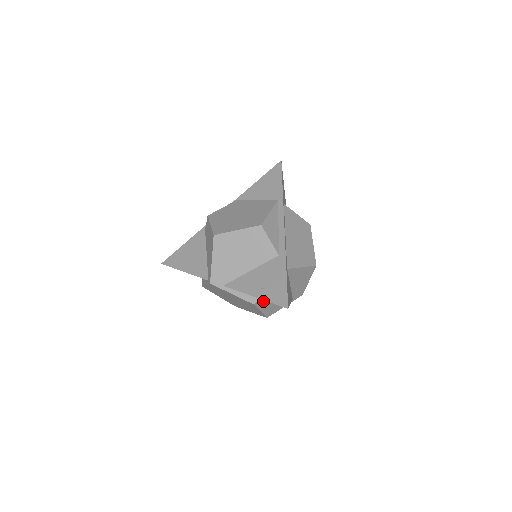
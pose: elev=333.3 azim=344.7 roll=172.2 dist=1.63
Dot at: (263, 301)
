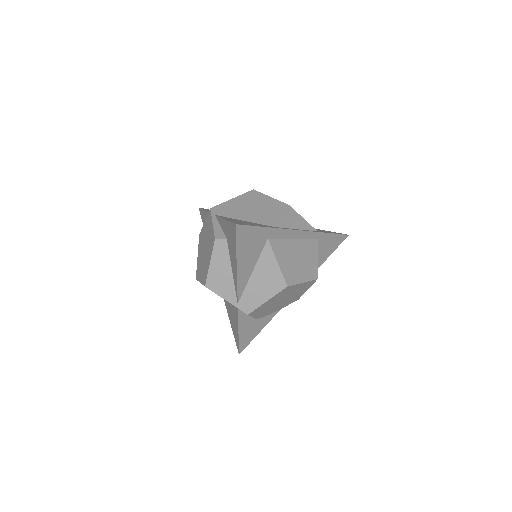
Dot at: (223, 250)
